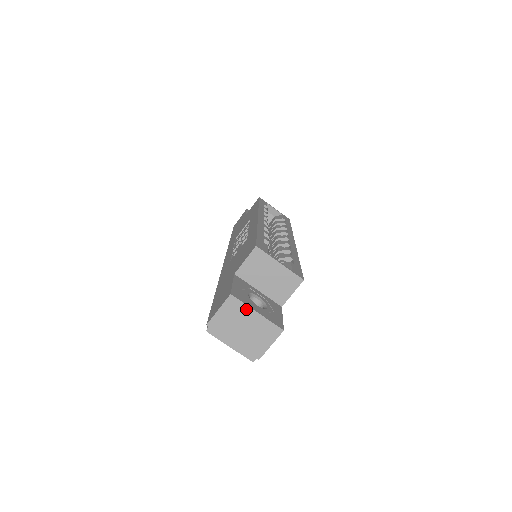
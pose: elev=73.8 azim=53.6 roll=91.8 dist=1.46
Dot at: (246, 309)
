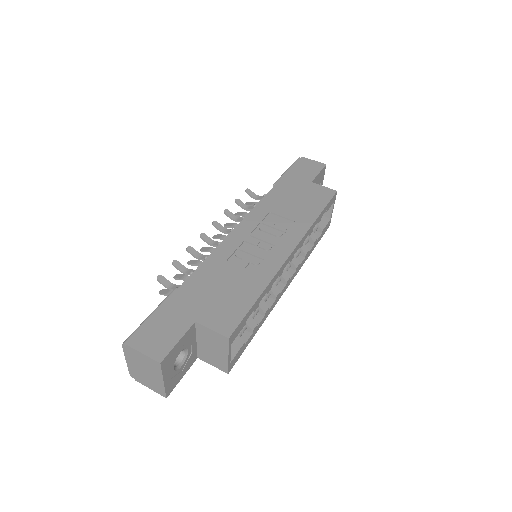
Dot at: (159, 374)
